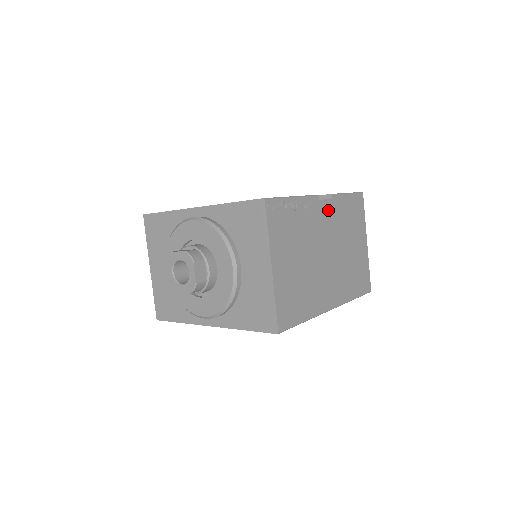
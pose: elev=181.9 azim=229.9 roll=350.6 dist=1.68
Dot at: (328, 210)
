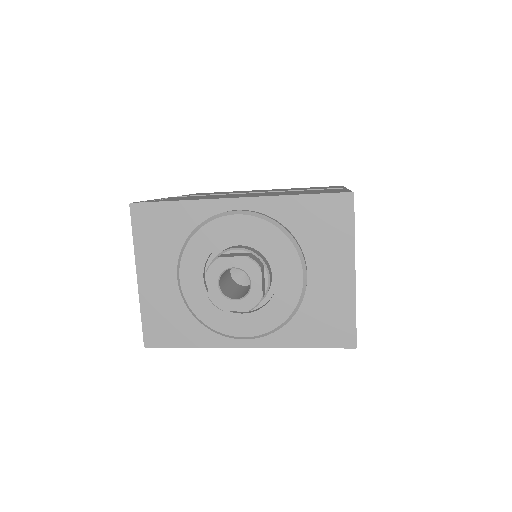
Dot at: occluded
